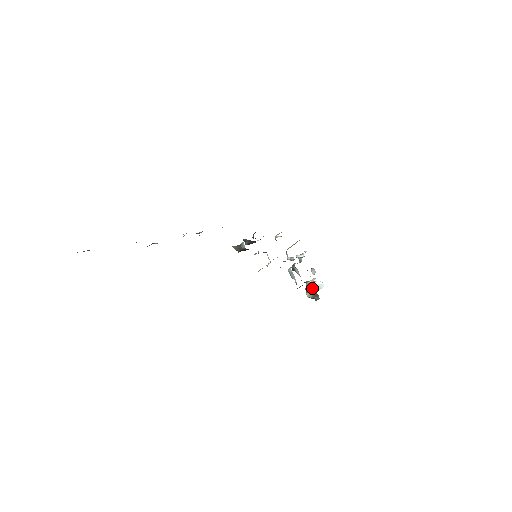
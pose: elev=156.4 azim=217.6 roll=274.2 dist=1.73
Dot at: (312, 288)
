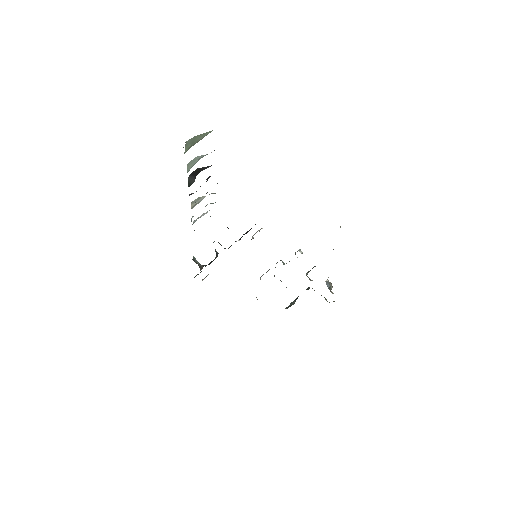
Dot at: occluded
